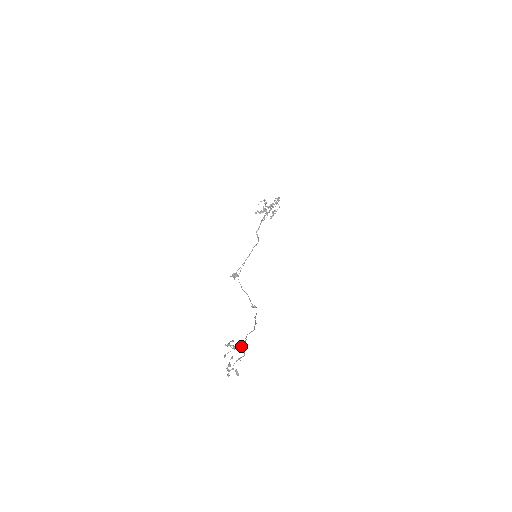
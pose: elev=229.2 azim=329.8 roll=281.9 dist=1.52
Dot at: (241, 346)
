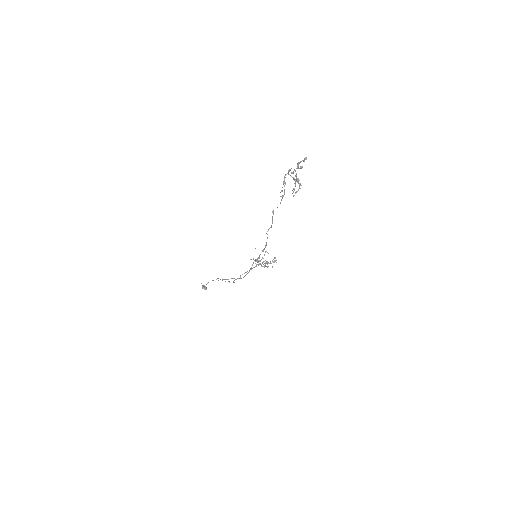
Dot at: (299, 183)
